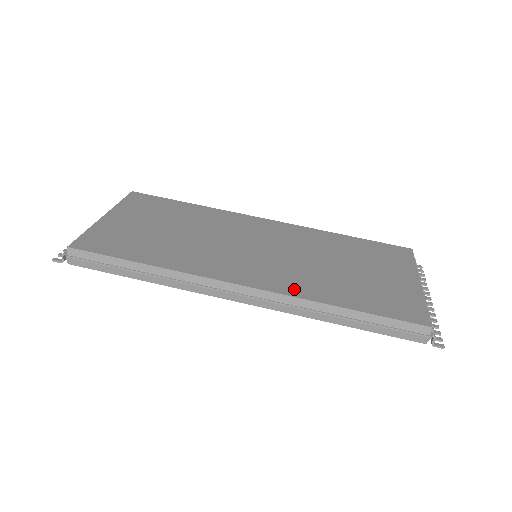
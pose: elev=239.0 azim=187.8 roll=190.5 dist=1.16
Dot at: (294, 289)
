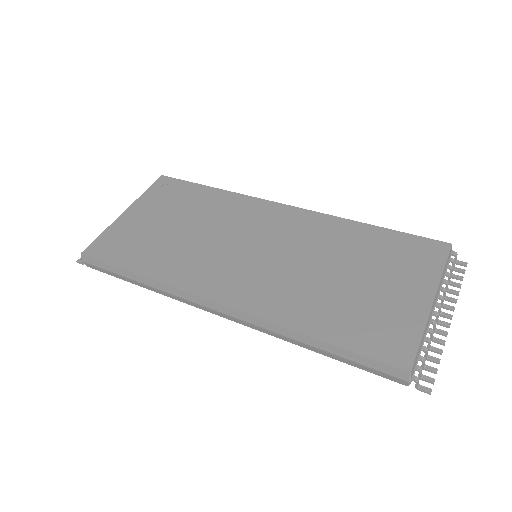
Dot at: (268, 309)
